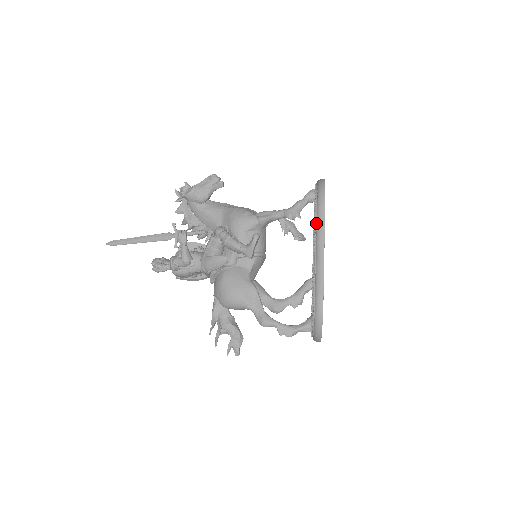
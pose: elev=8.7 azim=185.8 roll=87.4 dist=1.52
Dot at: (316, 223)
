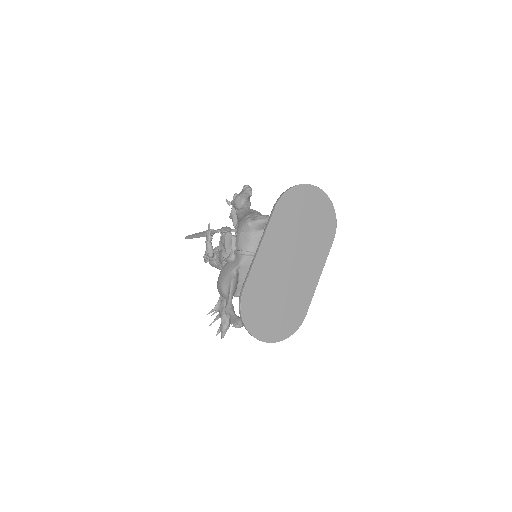
Dot at: occluded
